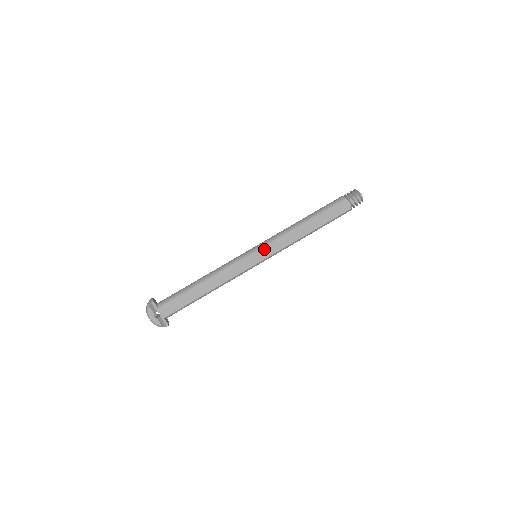
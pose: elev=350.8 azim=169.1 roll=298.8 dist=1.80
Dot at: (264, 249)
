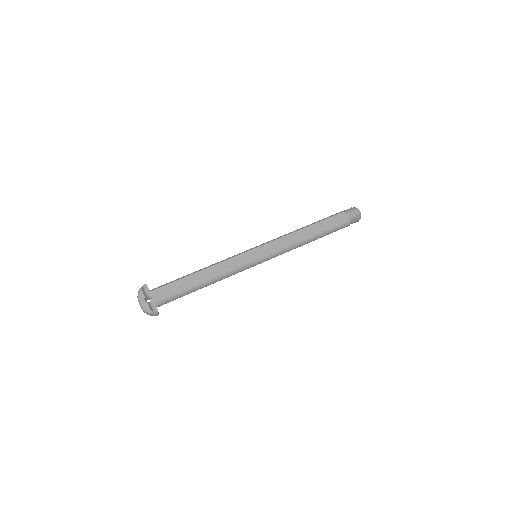
Dot at: (264, 247)
